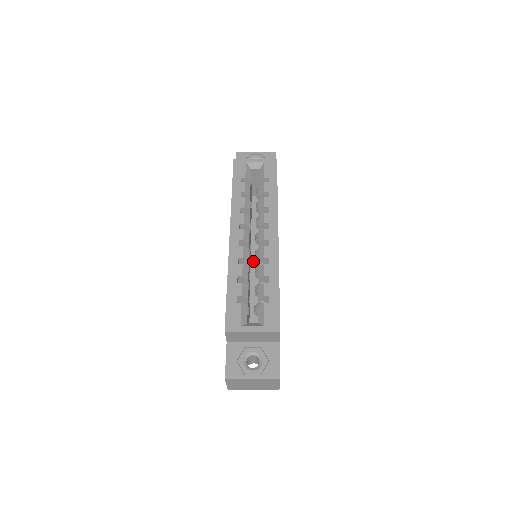
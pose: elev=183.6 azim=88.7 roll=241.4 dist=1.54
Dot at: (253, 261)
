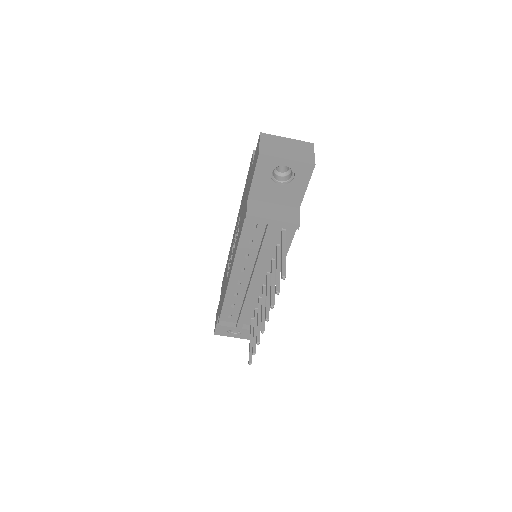
Dot at: occluded
